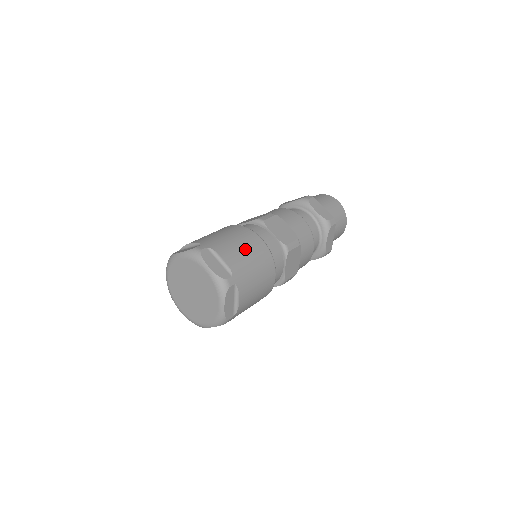
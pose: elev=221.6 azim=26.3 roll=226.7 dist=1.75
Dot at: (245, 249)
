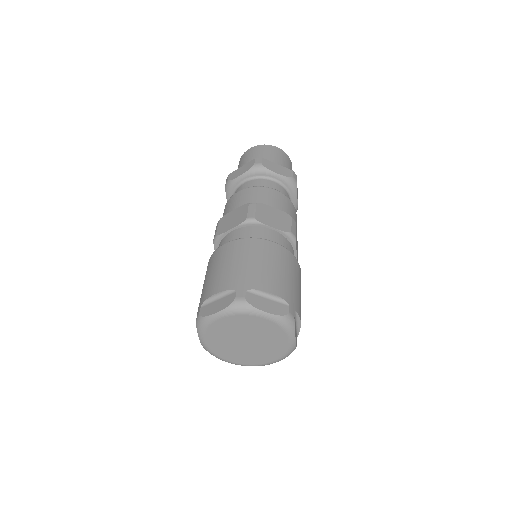
Dot at: occluded
